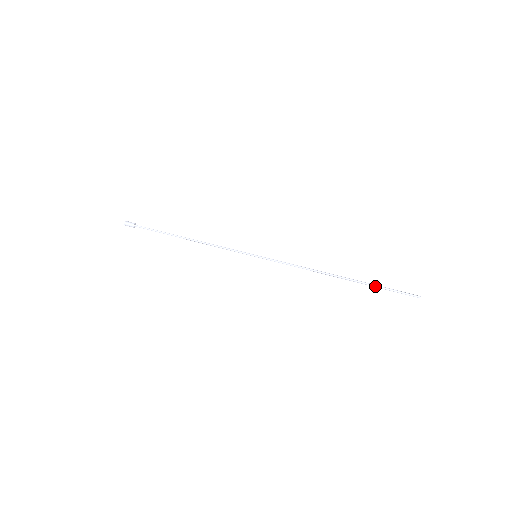
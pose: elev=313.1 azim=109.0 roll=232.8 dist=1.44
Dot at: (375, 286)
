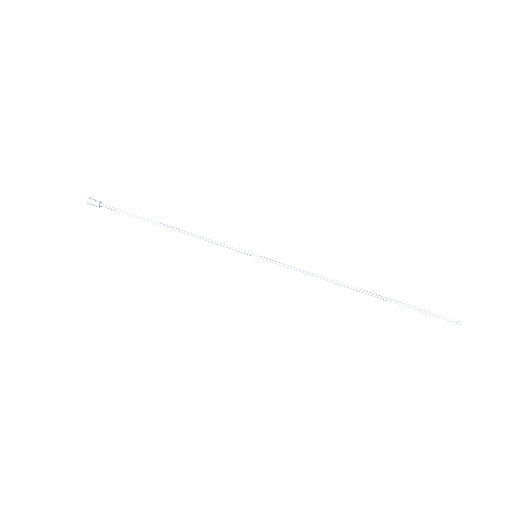
Dot at: (405, 306)
